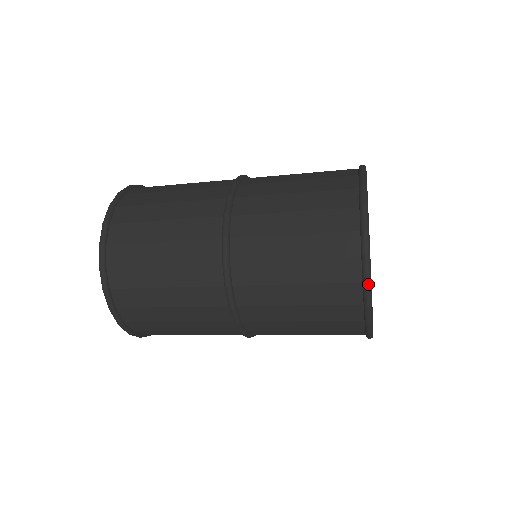
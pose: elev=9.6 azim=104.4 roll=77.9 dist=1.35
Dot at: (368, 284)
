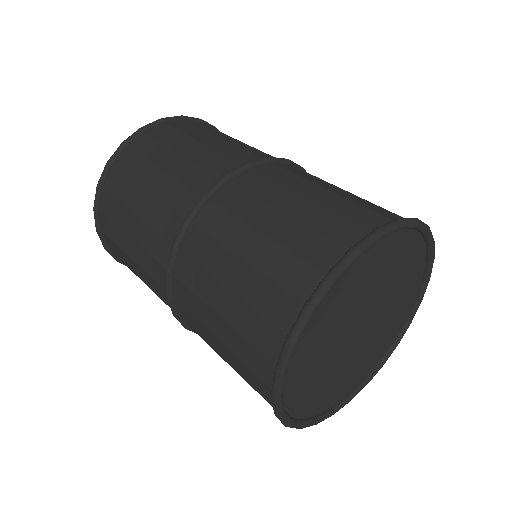
Dot at: (278, 373)
